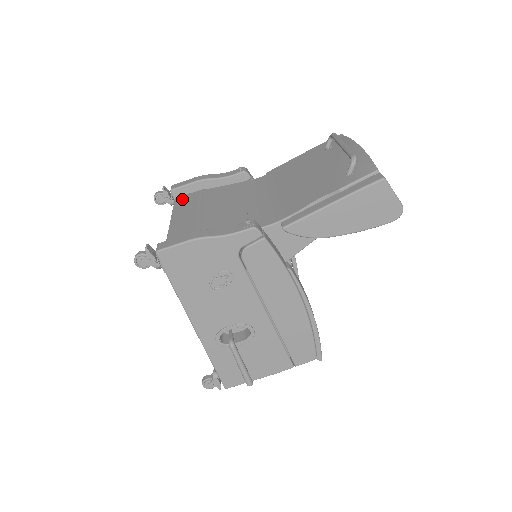
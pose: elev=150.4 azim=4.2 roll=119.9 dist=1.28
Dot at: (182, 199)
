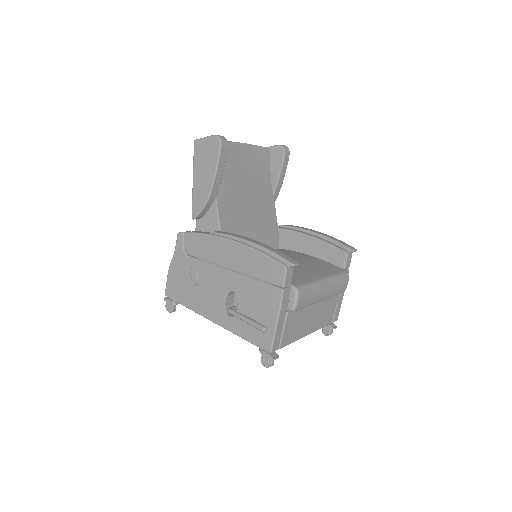
Dot at: occluded
